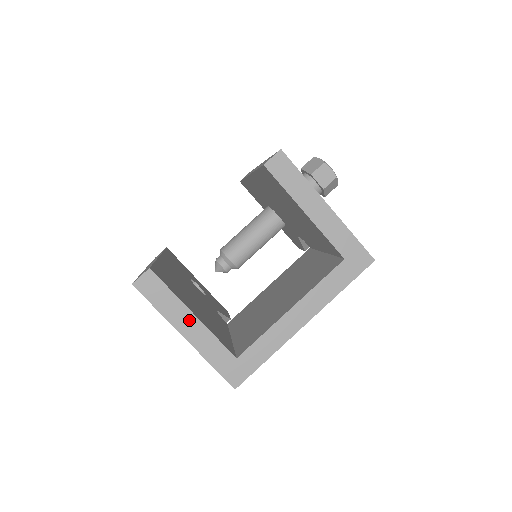
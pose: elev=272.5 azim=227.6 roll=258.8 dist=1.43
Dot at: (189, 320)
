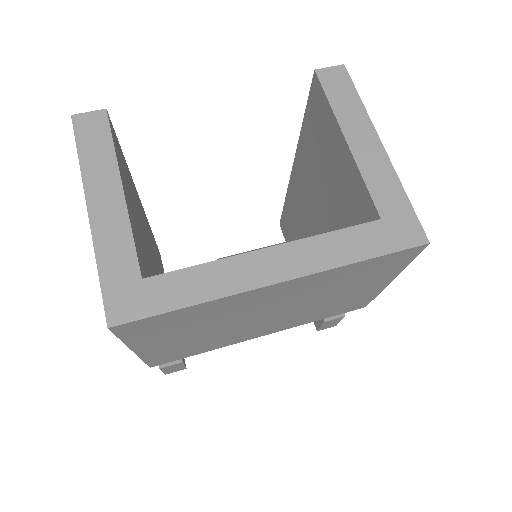
Dot at: (111, 191)
